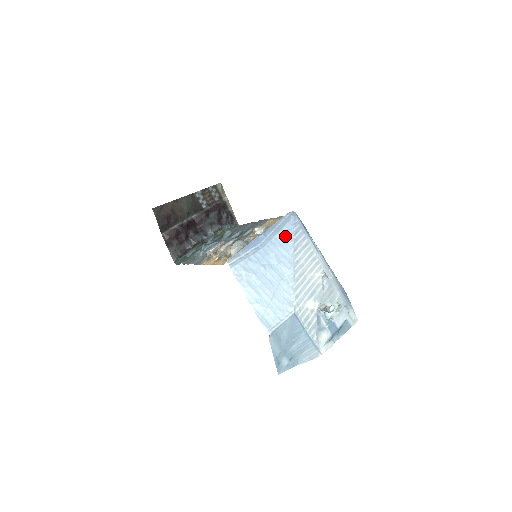
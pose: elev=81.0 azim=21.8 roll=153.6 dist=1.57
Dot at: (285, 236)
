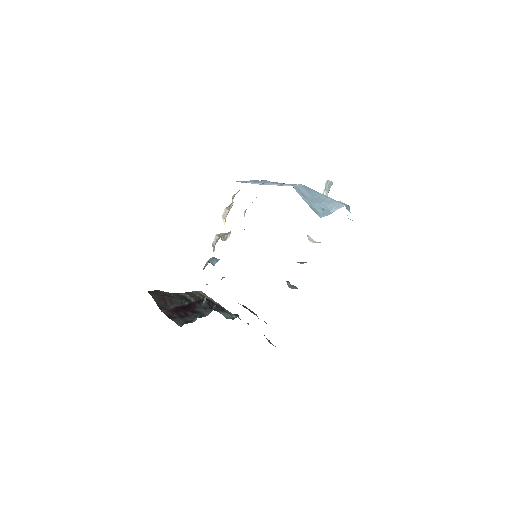
Dot at: occluded
